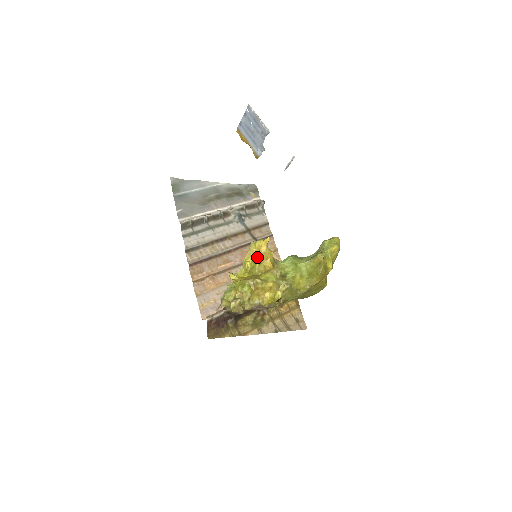
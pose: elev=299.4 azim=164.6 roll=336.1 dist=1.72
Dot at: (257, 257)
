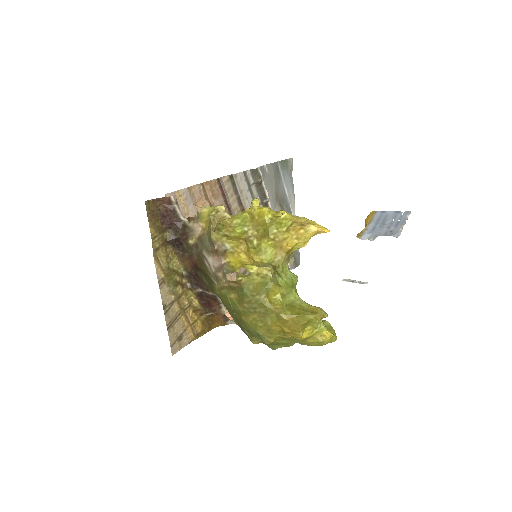
Dot at: (298, 223)
